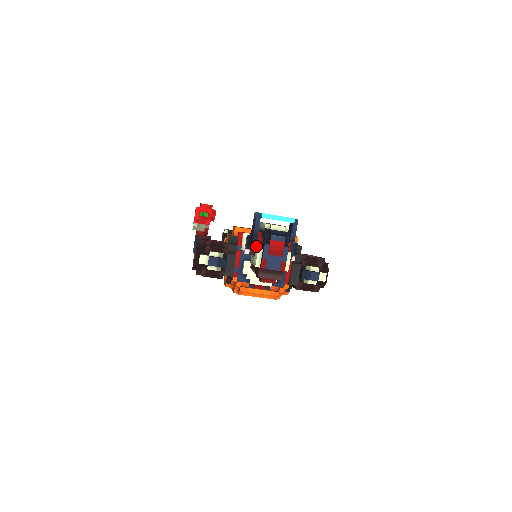
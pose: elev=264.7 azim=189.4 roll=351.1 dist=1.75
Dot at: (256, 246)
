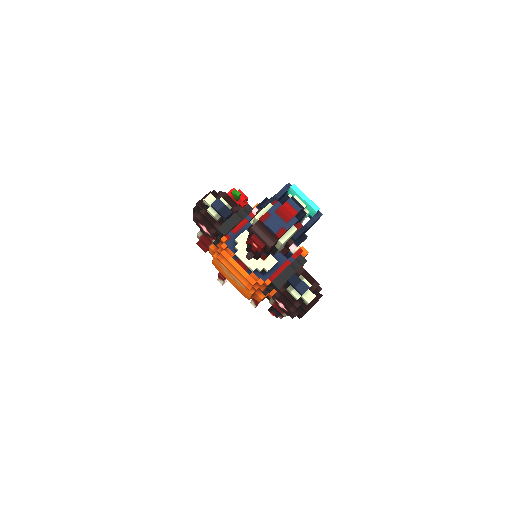
Dot at: occluded
